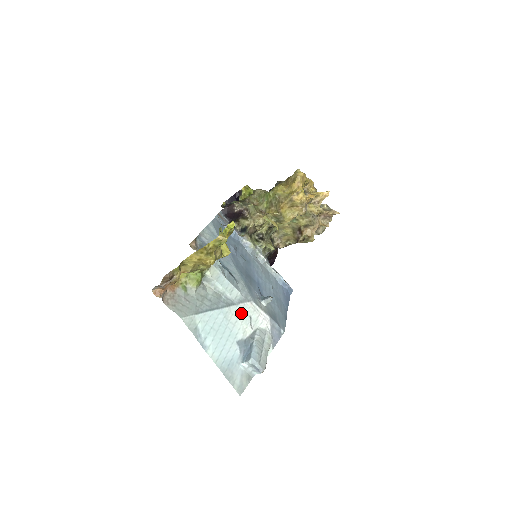
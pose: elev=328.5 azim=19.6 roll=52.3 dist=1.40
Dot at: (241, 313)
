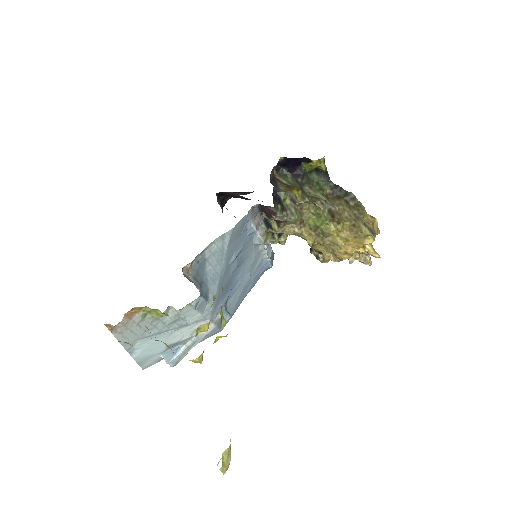
Dot at: (189, 329)
